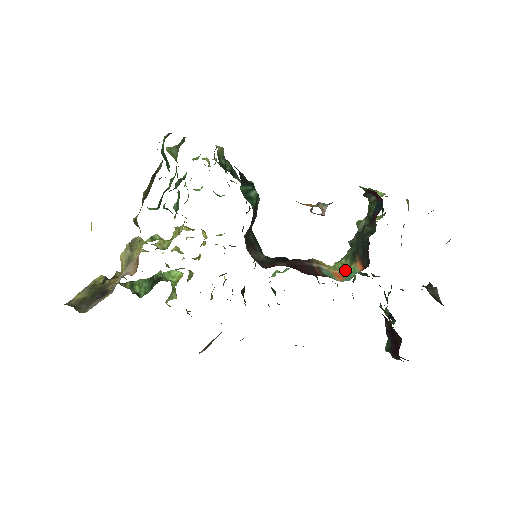
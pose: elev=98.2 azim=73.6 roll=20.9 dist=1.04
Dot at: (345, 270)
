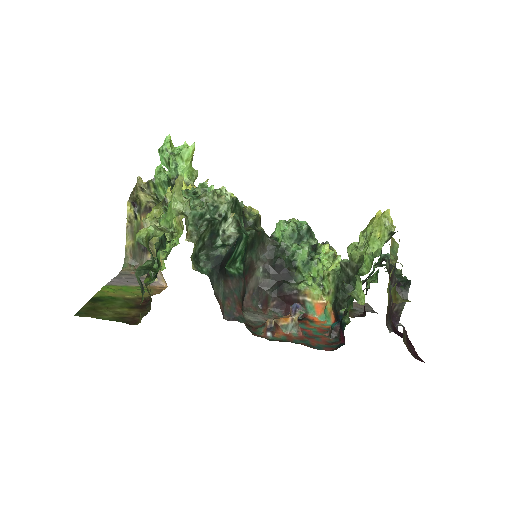
Dot at: (329, 290)
